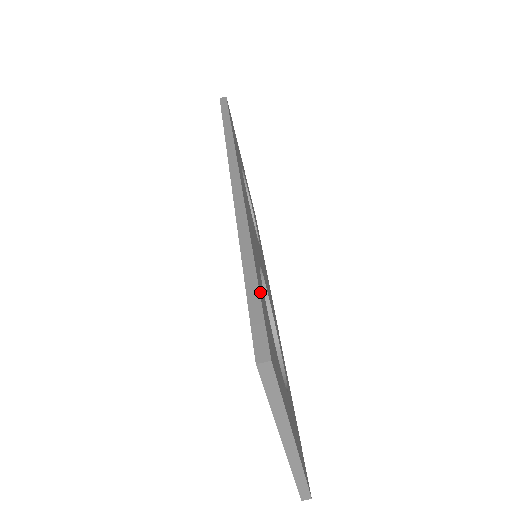
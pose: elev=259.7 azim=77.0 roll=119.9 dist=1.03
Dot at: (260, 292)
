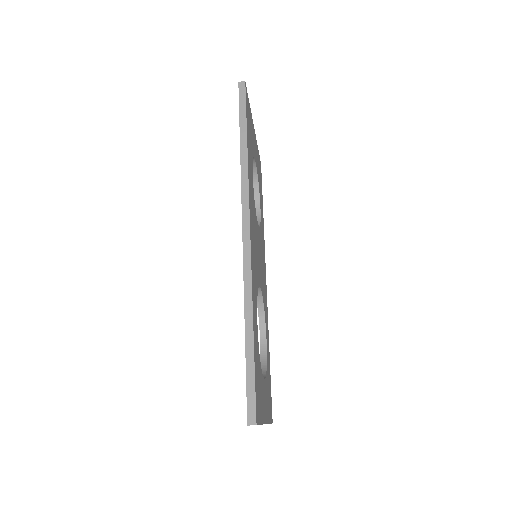
Dot at: (255, 361)
